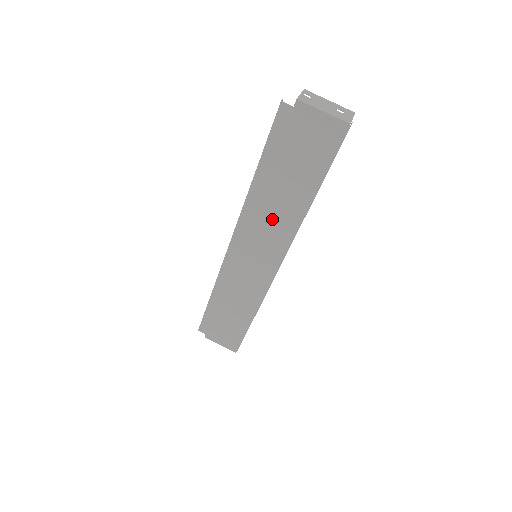
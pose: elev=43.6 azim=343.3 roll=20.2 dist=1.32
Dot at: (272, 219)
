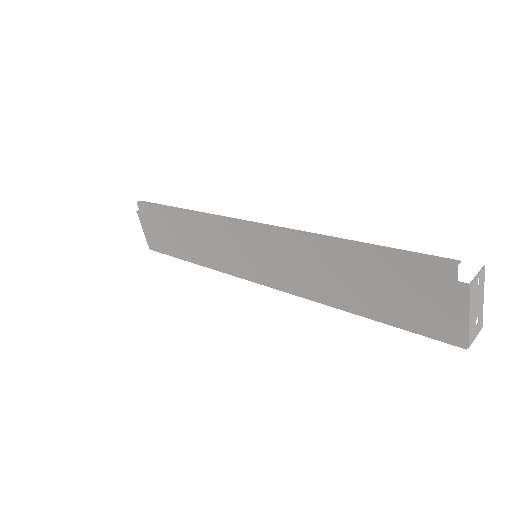
Dot at: (307, 271)
